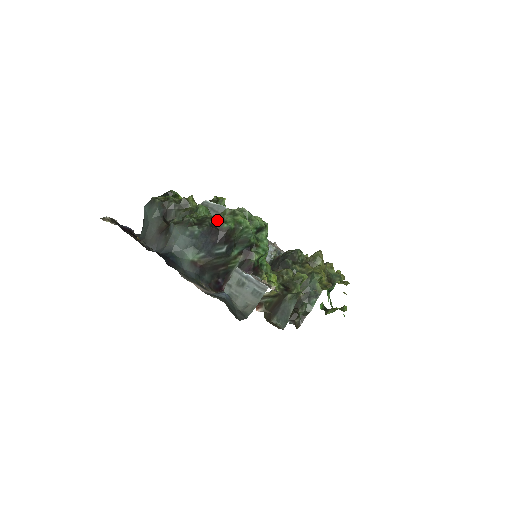
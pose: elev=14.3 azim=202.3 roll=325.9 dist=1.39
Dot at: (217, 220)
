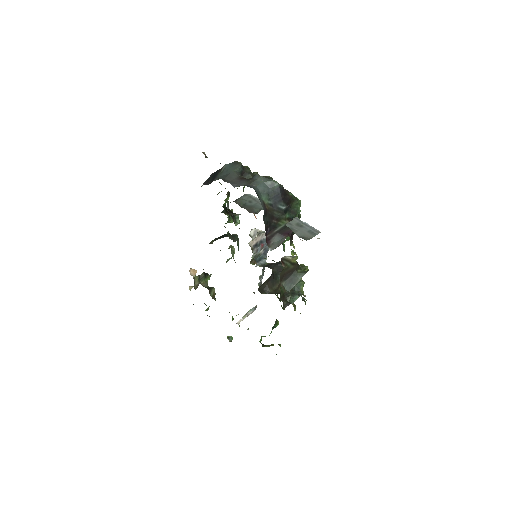
Dot at: occluded
